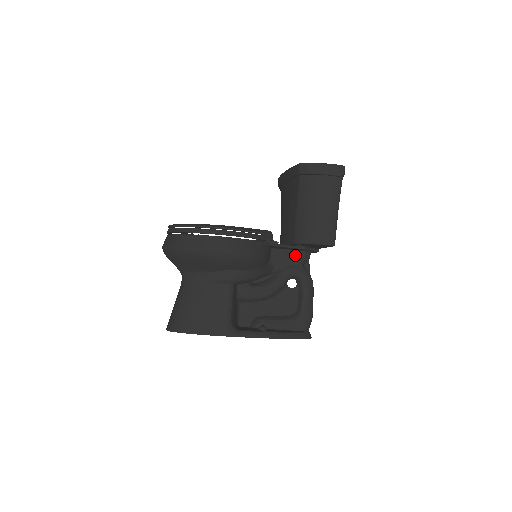
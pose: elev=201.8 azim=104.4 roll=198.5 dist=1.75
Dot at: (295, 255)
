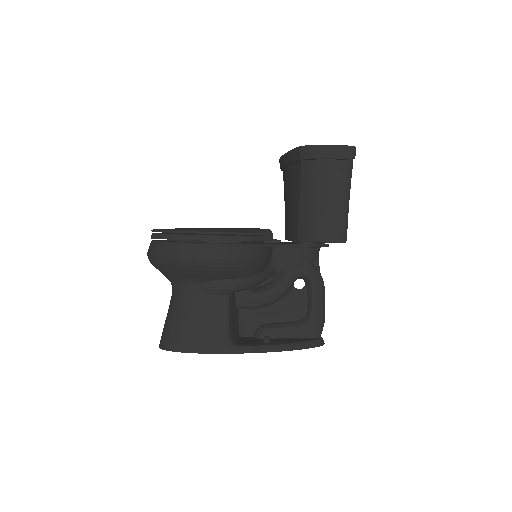
Dot at: (301, 253)
